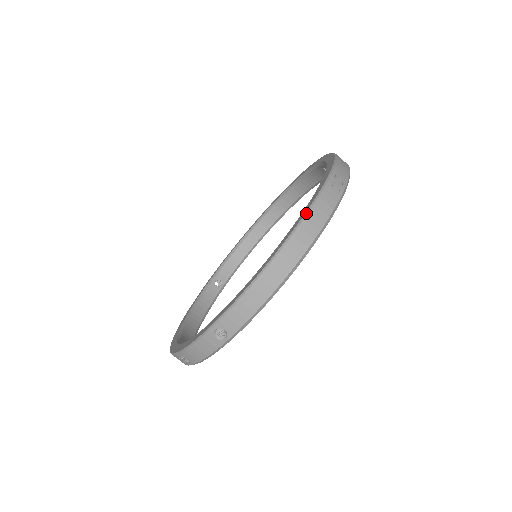
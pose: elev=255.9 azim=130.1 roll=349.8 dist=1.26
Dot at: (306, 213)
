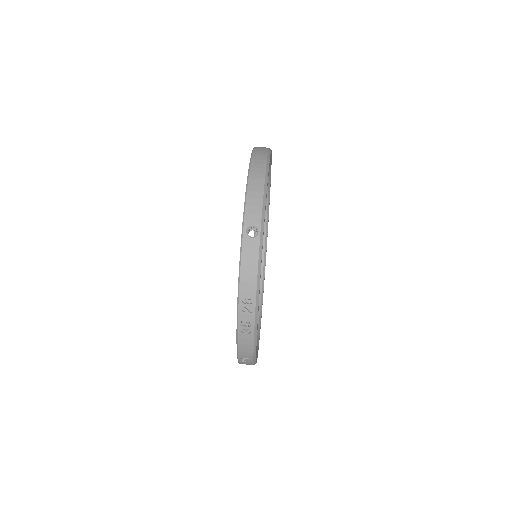
Dot at: (252, 150)
